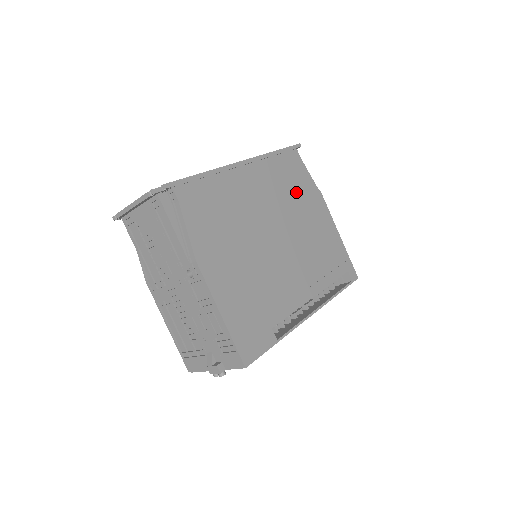
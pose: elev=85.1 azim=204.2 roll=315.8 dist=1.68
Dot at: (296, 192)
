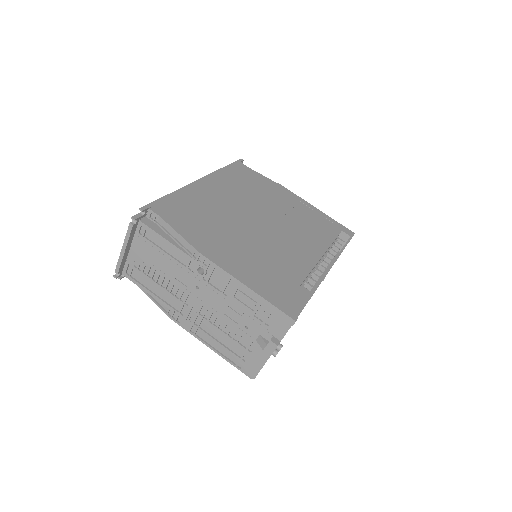
Dot at: (259, 189)
